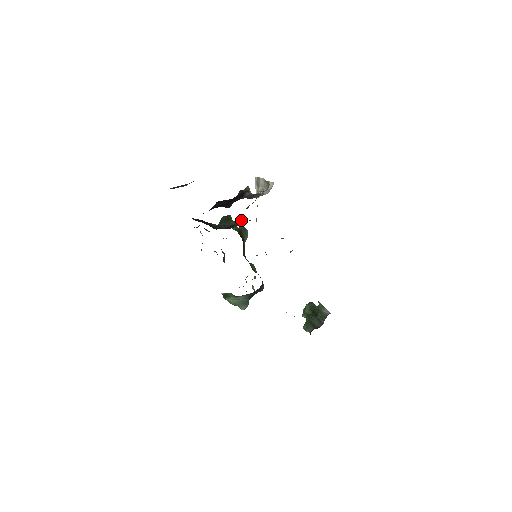
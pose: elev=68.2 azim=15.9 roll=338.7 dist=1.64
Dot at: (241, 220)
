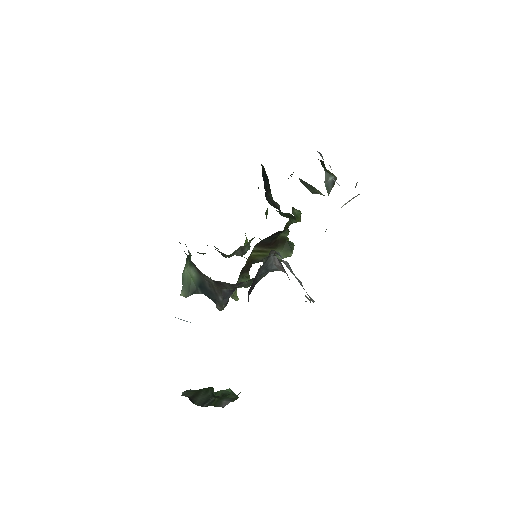
Dot at: occluded
